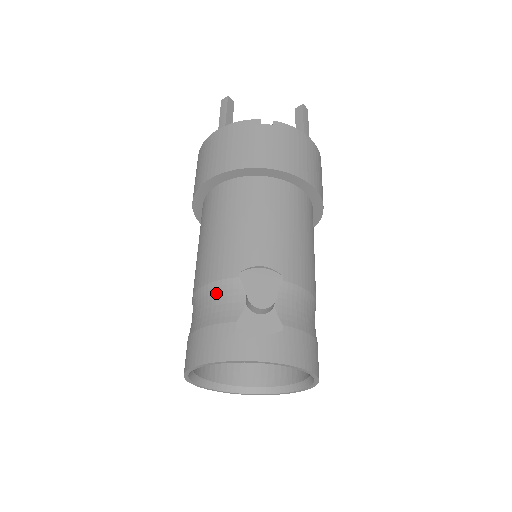
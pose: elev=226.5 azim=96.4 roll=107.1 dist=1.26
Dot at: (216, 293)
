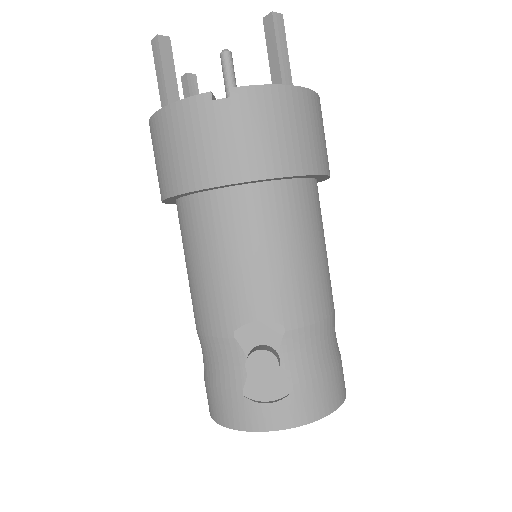
Dot at: (215, 351)
